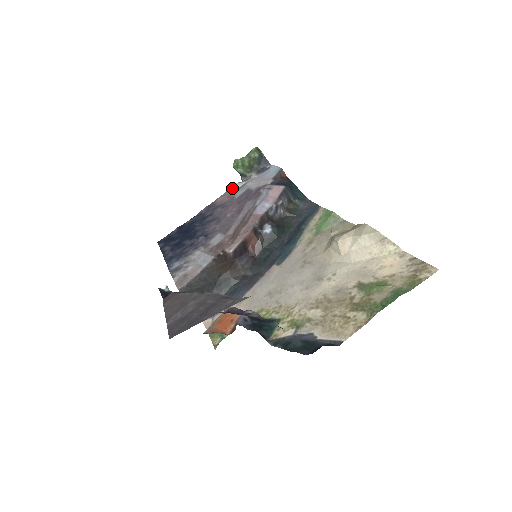
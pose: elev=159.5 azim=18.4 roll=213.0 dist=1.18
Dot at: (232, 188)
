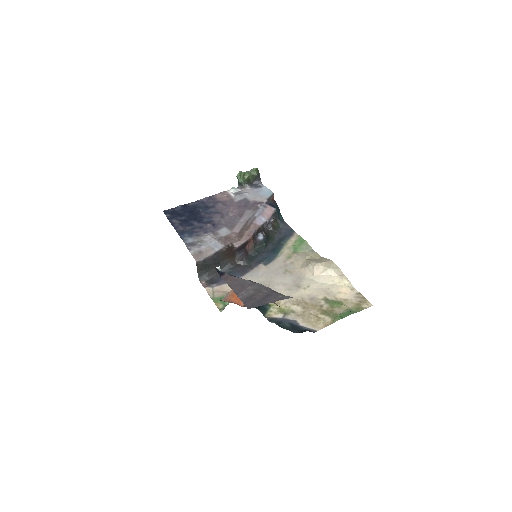
Dot at: (230, 190)
